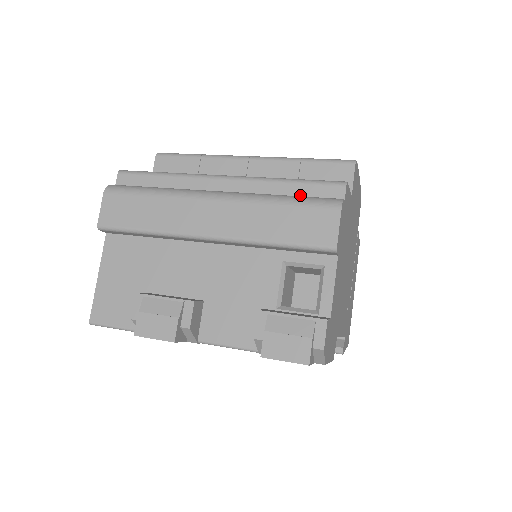
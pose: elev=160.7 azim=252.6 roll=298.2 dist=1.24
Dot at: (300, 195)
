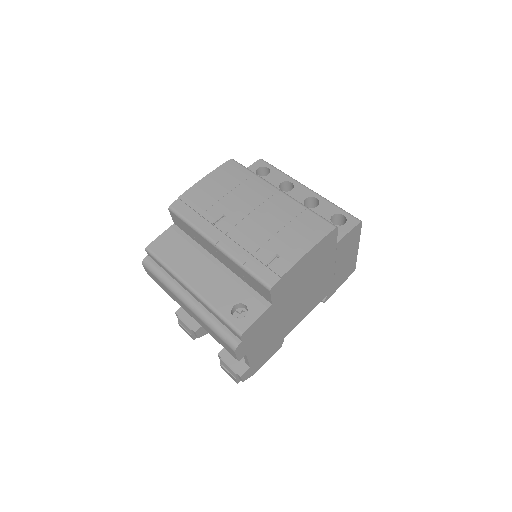
Dot at: (223, 324)
